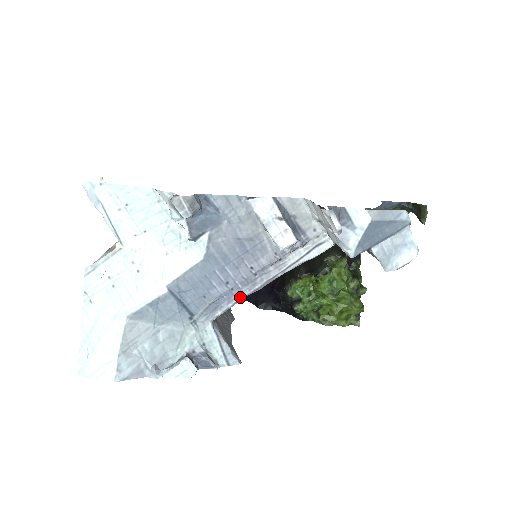
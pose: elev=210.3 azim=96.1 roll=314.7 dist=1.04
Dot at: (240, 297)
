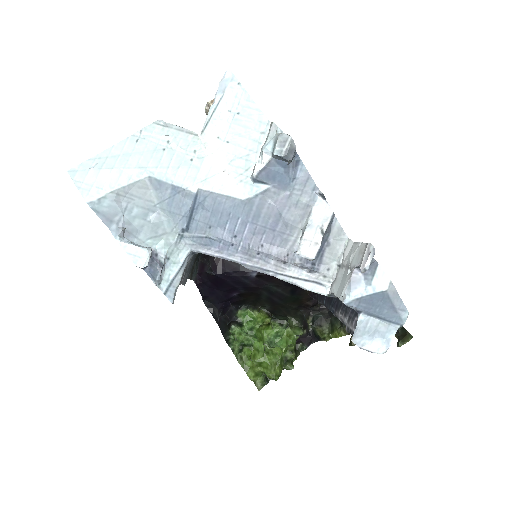
Dot at: (230, 257)
